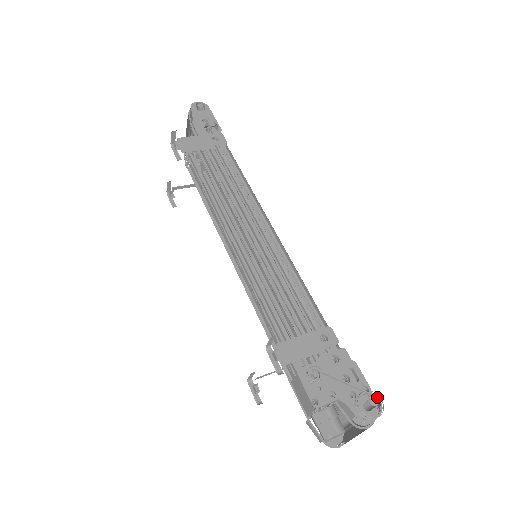
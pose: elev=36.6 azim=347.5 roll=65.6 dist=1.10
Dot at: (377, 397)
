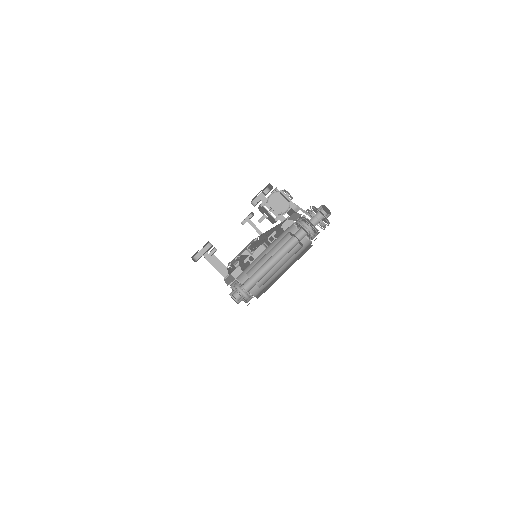
Dot at: (328, 216)
